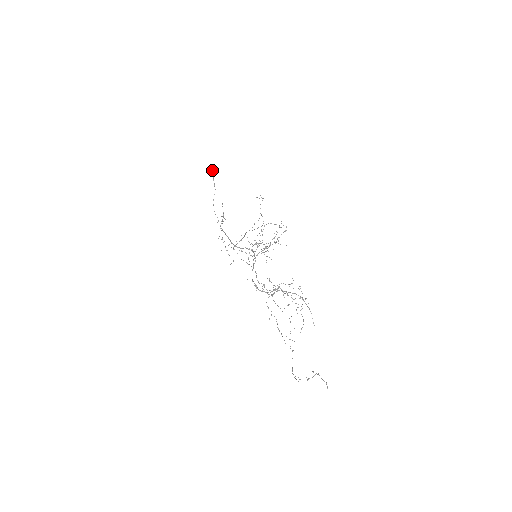
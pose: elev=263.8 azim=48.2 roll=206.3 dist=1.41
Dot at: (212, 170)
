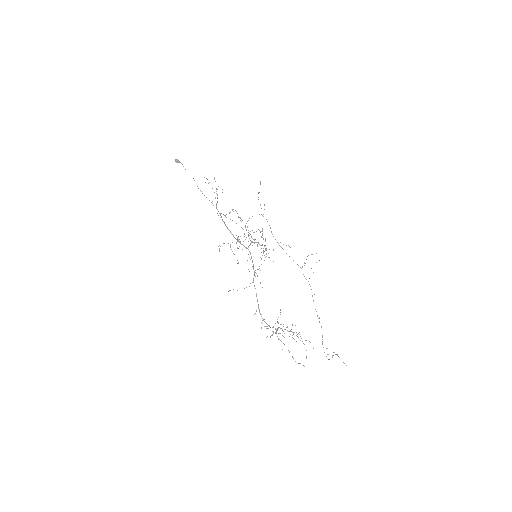
Dot at: (177, 161)
